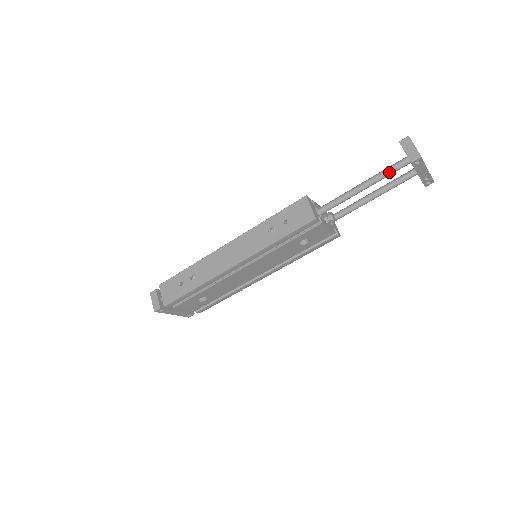
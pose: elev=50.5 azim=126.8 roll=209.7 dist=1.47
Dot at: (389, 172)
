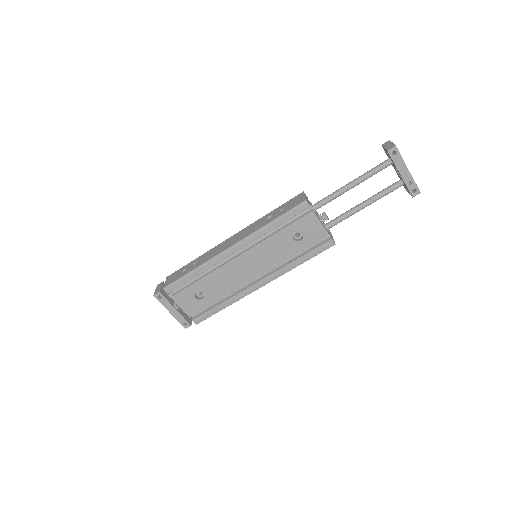
Dot at: (374, 170)
